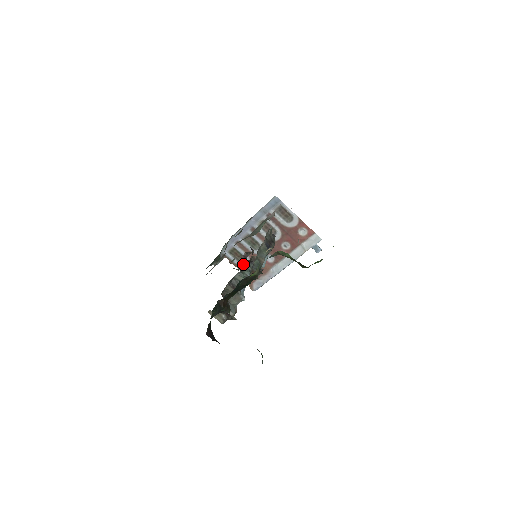
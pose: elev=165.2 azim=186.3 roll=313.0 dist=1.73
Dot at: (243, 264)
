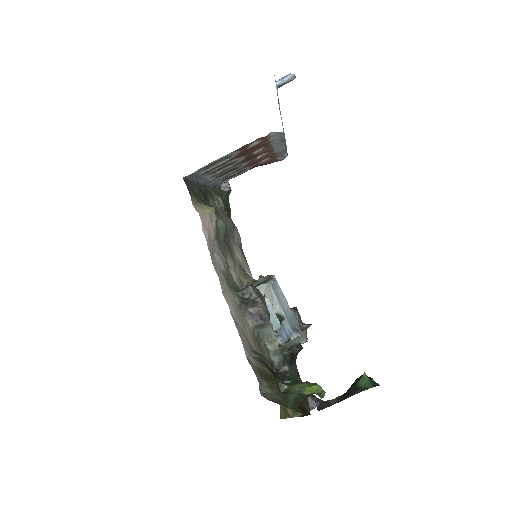
Dot at: occluded
